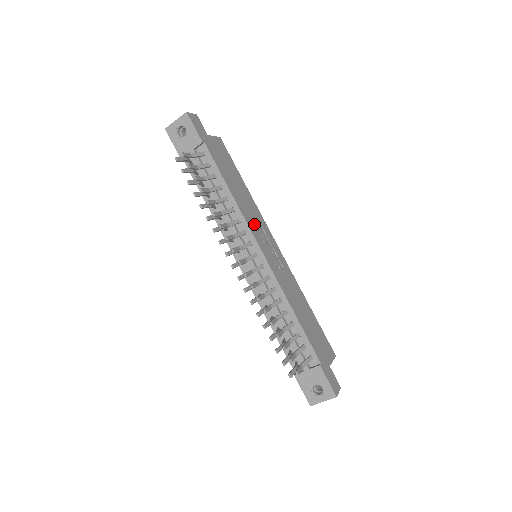
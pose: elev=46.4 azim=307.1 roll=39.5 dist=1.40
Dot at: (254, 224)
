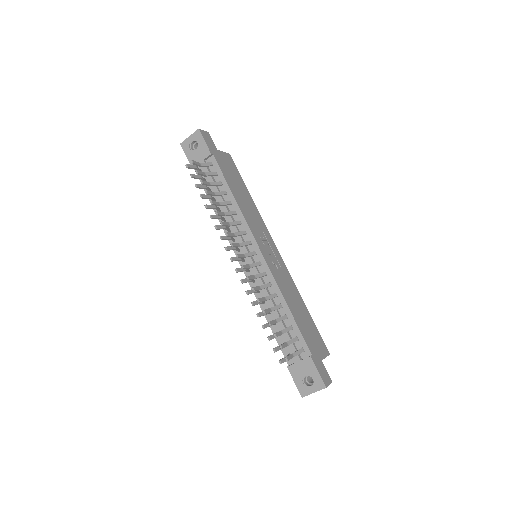
Dot at: (255, 227)
